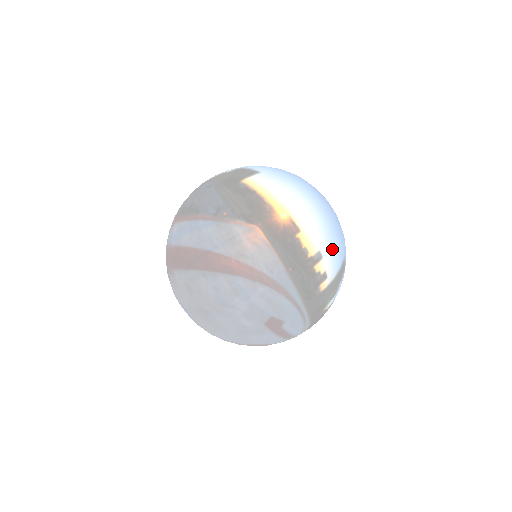
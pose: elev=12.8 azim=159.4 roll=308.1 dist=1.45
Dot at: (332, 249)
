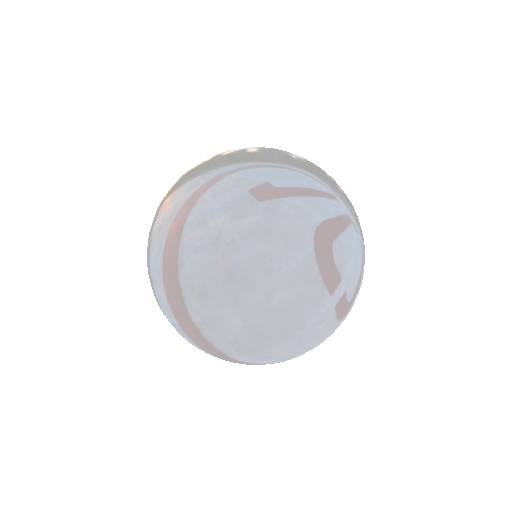
Dot at: occluded
